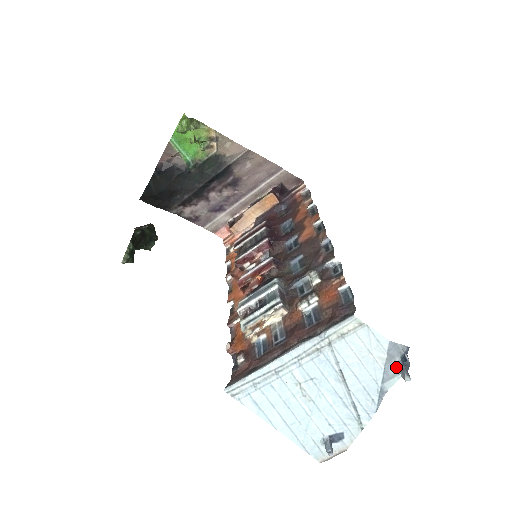
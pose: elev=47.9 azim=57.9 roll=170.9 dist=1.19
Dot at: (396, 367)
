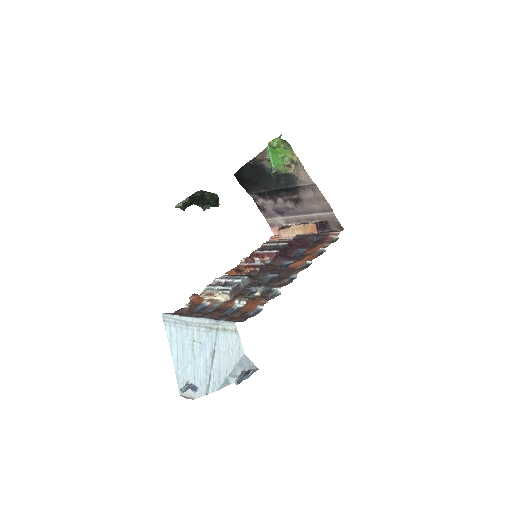
Dot at: (241, 373)
